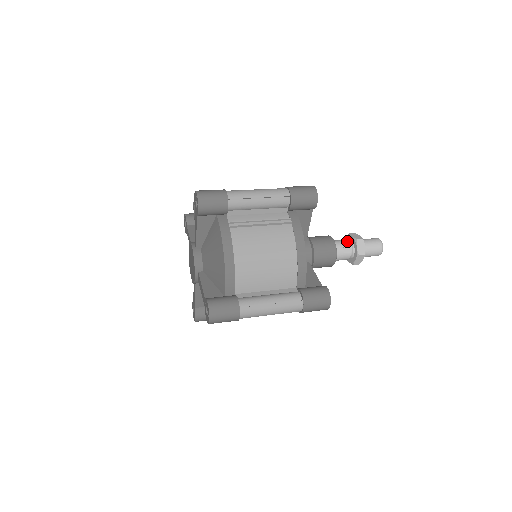
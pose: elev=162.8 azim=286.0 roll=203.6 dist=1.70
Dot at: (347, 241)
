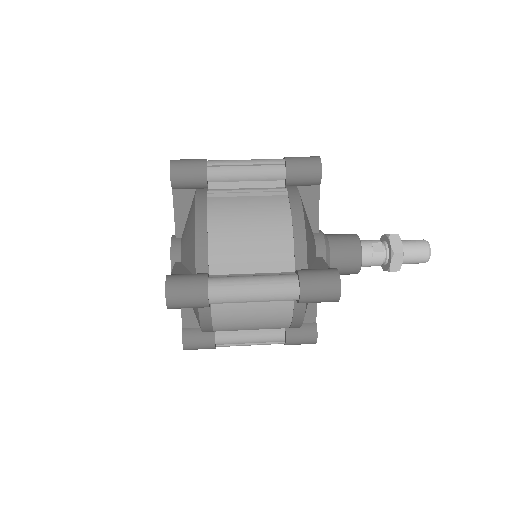
Dot at: (378, 240)
